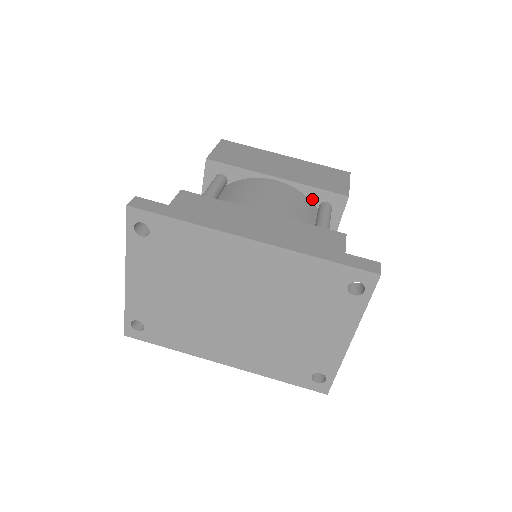
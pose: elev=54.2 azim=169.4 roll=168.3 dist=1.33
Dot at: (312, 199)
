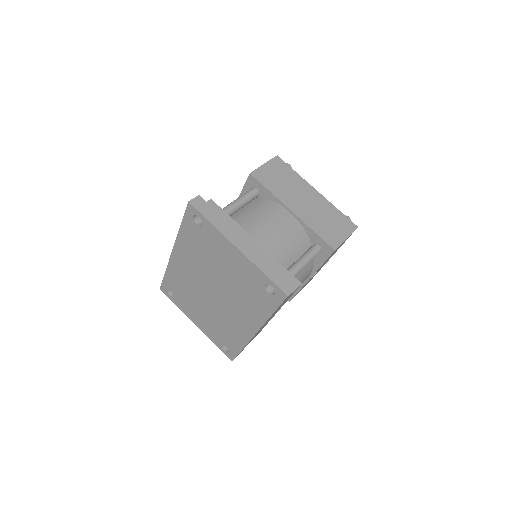
Dot at: occluded
